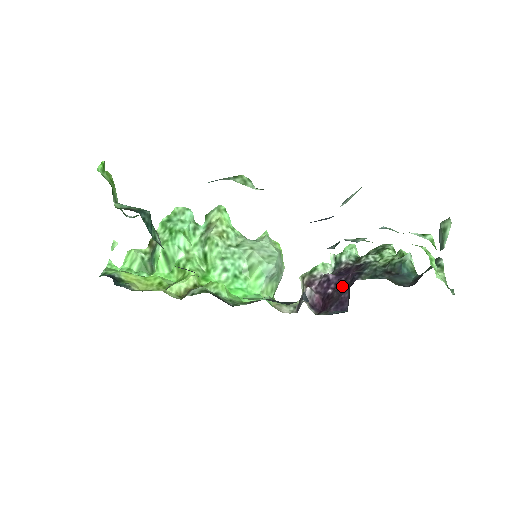
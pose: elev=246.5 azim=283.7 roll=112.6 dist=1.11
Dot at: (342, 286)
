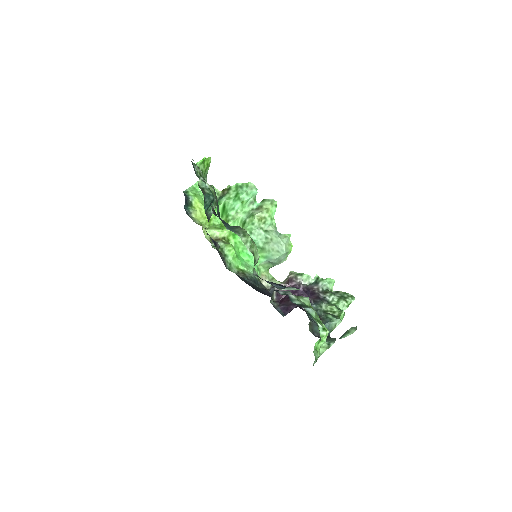
Dot at: occluded
